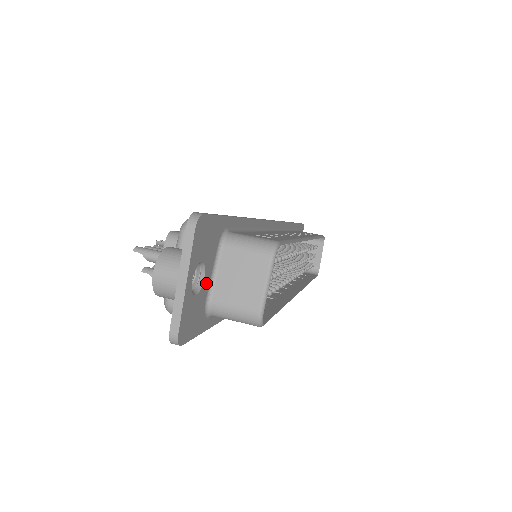
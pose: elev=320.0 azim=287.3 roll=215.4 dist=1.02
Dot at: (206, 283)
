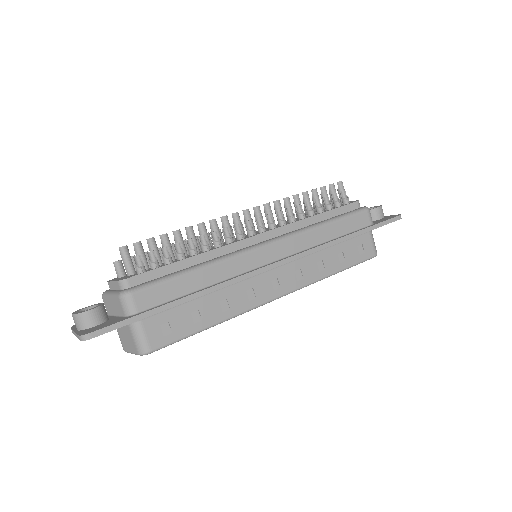
Dot at: occluded
